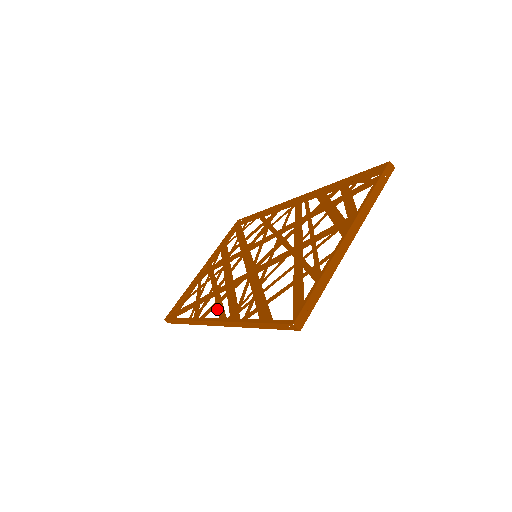
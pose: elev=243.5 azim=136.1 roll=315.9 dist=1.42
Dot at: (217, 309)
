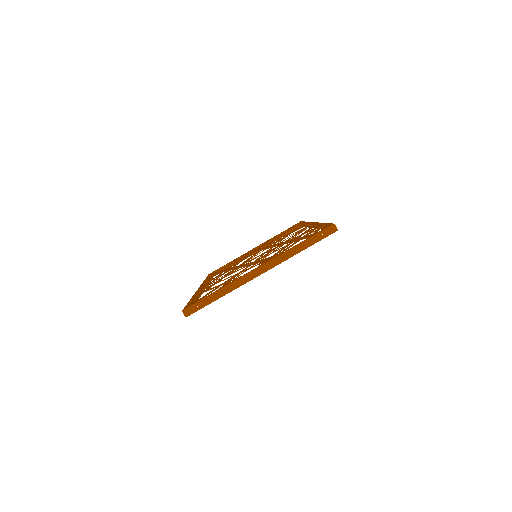
Dot at: (208, 282)
